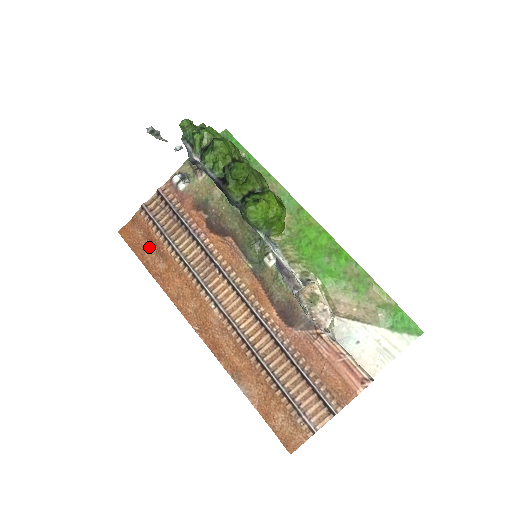
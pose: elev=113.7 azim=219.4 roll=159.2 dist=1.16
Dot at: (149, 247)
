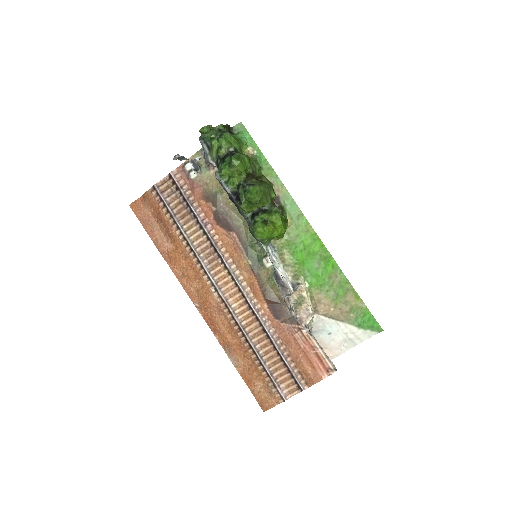
Dot at: (158, 225)
